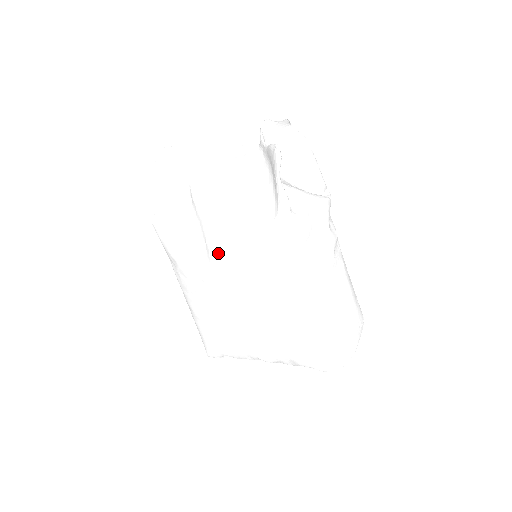
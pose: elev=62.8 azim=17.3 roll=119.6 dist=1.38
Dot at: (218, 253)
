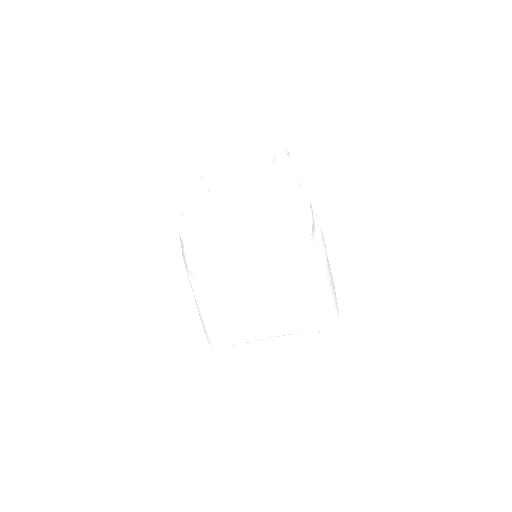
Dot at: (250, 246)
